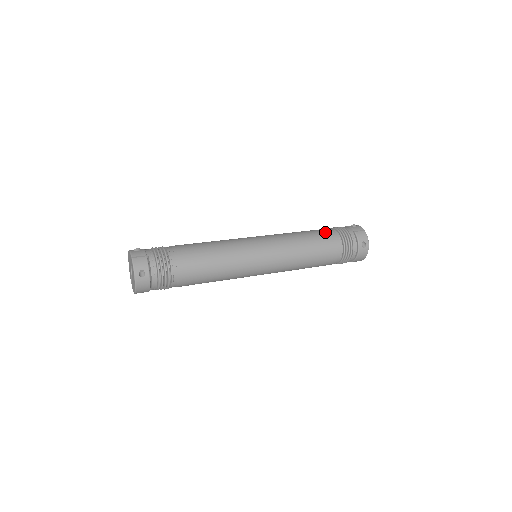
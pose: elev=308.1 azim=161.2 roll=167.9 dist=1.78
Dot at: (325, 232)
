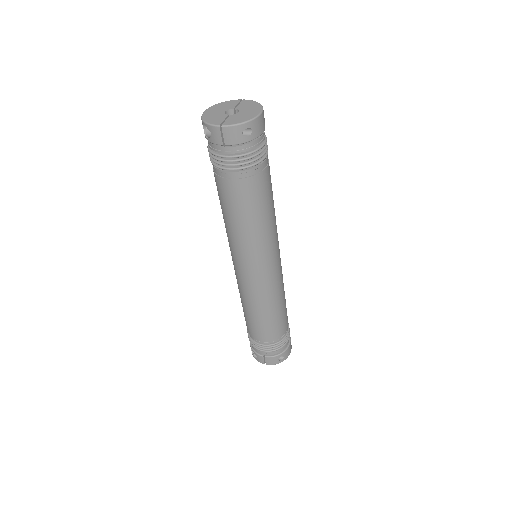
Dot at: occluded
